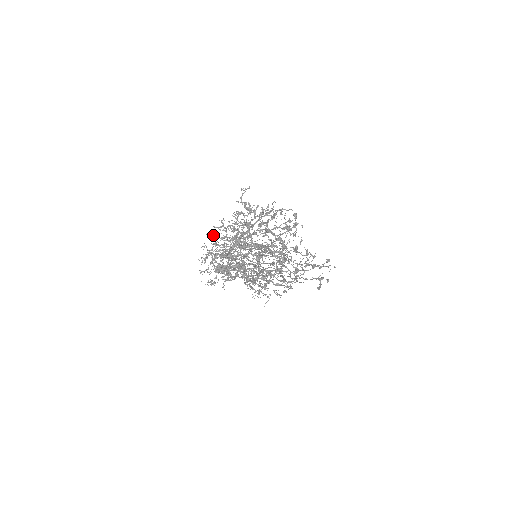
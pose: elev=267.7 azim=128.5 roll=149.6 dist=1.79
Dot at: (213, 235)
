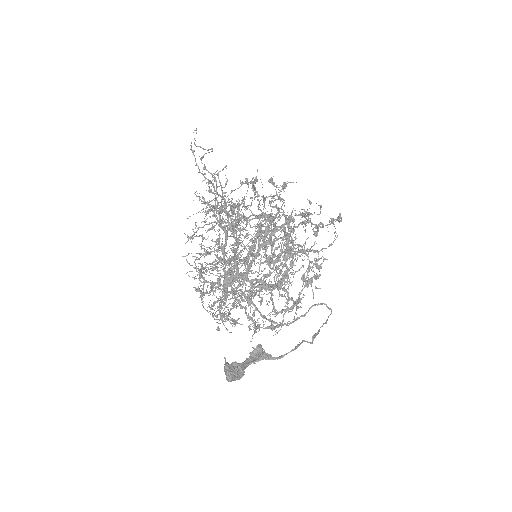
Dot at: occluded
